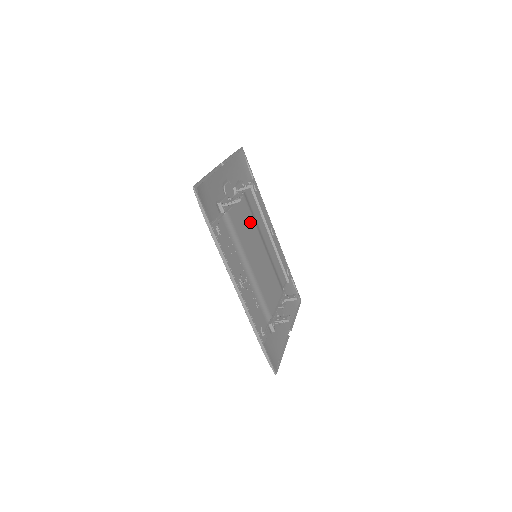
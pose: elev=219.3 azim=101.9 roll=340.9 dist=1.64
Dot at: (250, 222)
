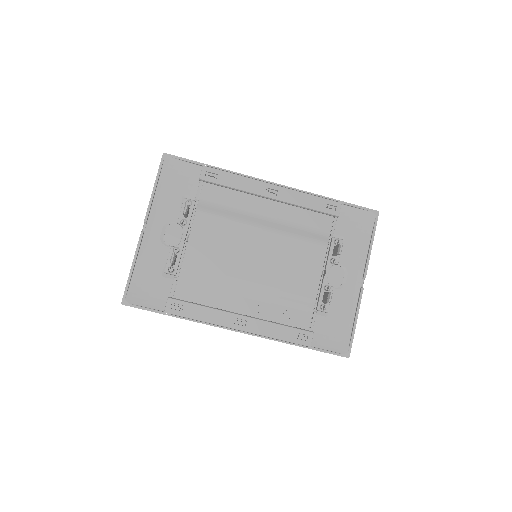
Dot at: (224, 230)
